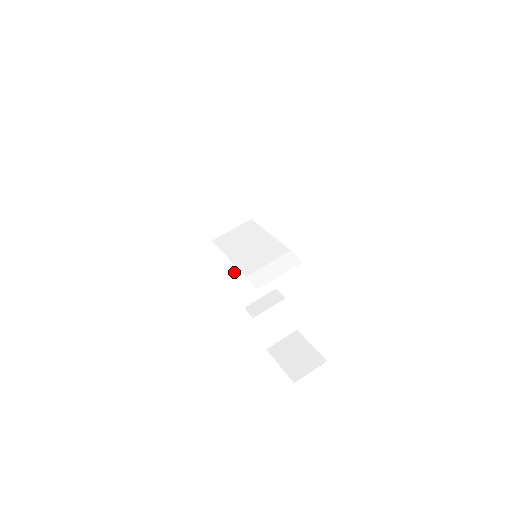
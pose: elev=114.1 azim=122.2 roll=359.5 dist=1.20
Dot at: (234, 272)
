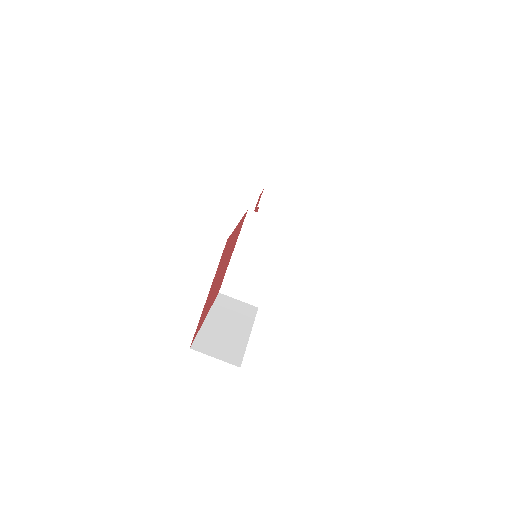
Dot at: occluded
